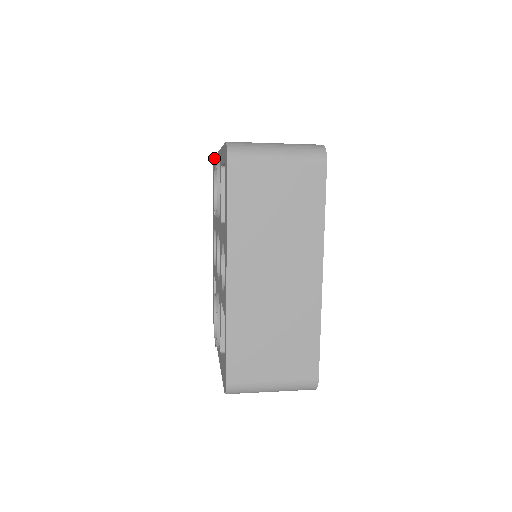
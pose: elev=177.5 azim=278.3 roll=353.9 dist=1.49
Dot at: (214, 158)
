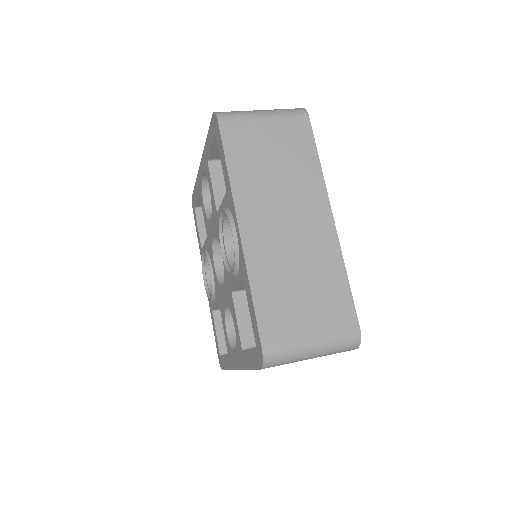
Dot at: (219, 134)
